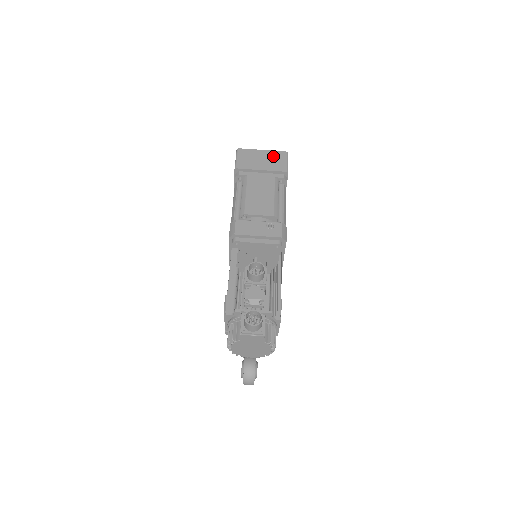
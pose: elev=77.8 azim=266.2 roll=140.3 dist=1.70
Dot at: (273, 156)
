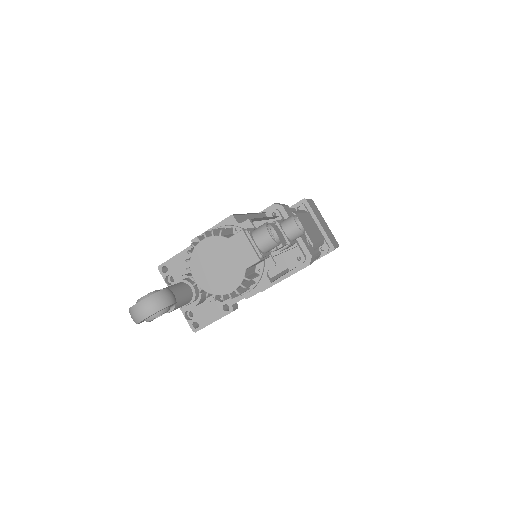
Dot at: (330, 232)
